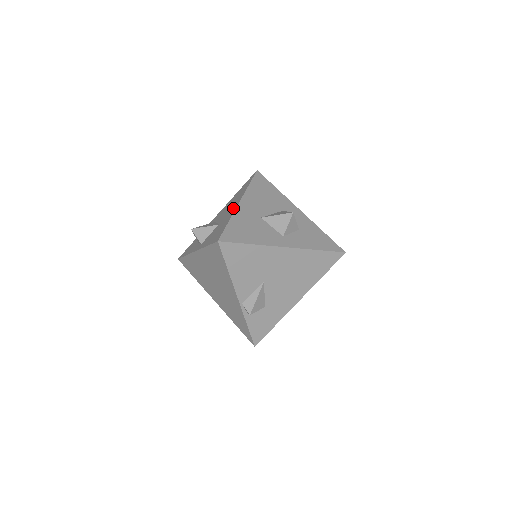
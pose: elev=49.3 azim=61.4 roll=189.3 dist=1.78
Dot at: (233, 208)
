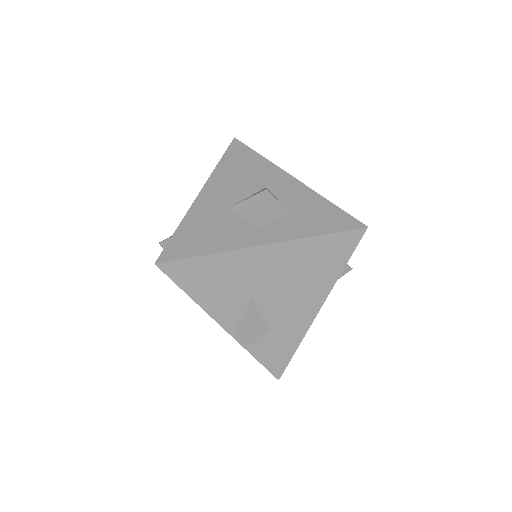
Dot at: occluded
